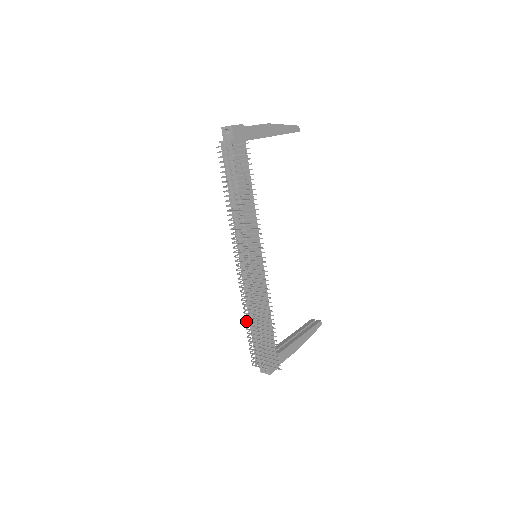
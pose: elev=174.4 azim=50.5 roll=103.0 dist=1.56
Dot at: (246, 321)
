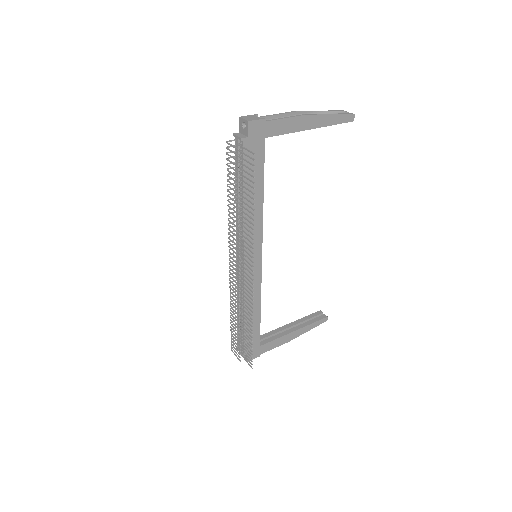
Dot at: (231, 314)
